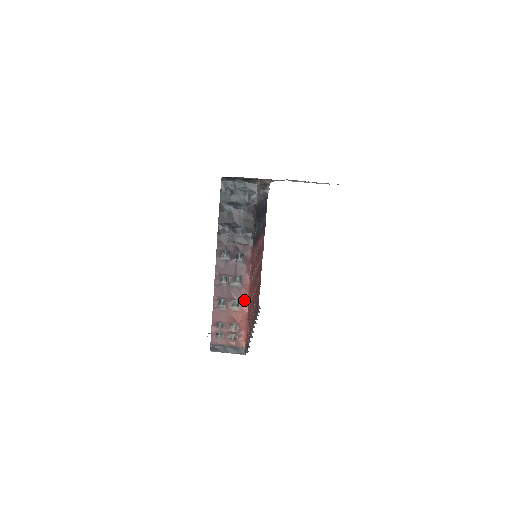
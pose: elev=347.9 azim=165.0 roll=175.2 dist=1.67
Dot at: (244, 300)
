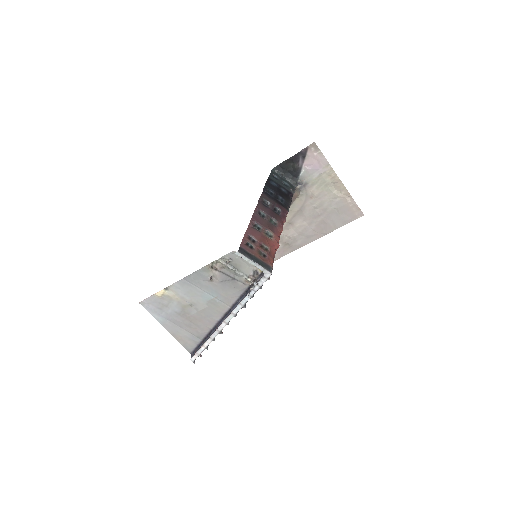
Dot at: (277, 236)
